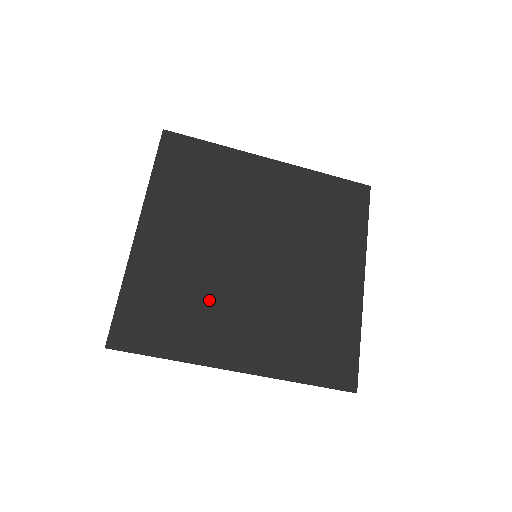
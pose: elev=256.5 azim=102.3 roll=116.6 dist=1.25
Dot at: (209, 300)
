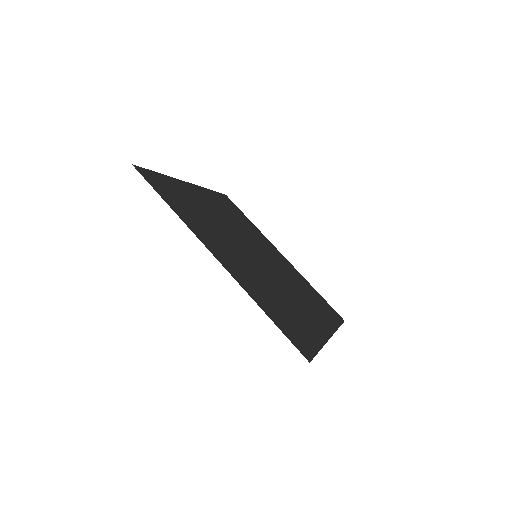
Dot at: (214, 229)
